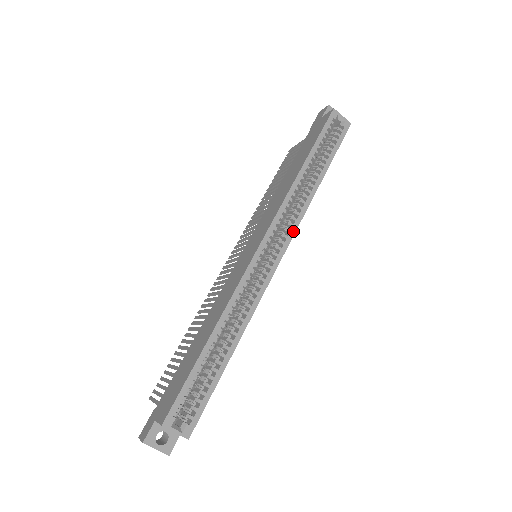
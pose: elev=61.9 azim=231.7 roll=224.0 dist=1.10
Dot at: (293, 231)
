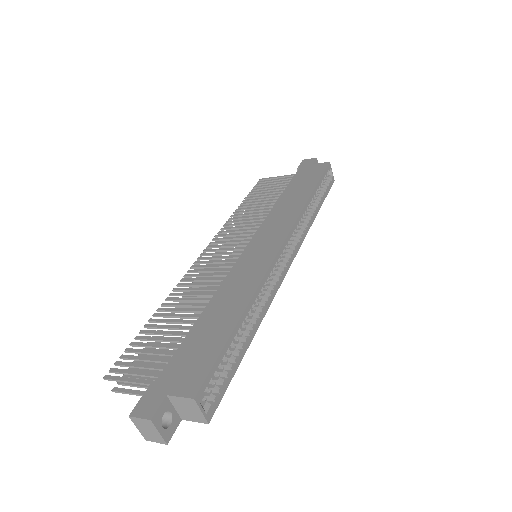
Dot at: (299, 245)
